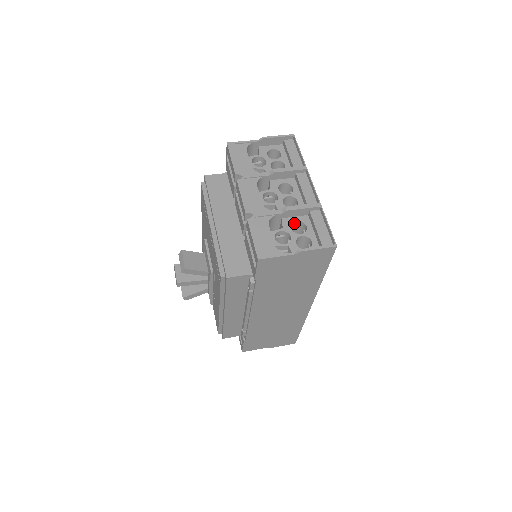
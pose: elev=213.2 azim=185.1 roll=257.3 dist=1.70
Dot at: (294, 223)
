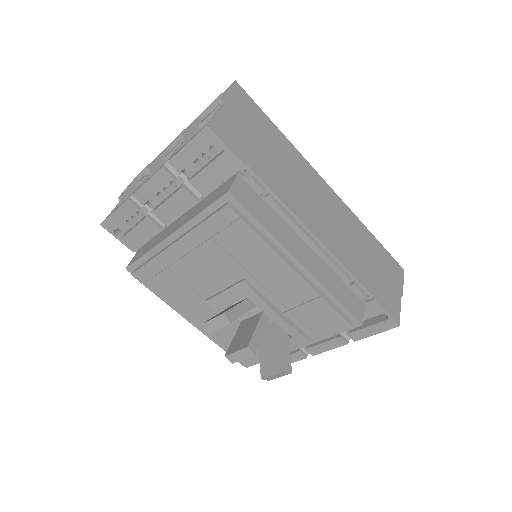
Dot at: occluded
